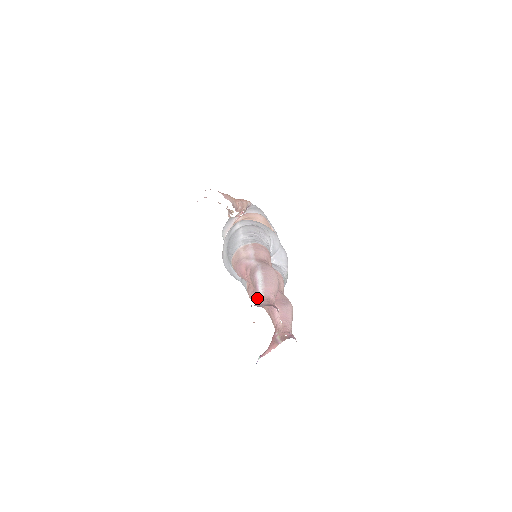
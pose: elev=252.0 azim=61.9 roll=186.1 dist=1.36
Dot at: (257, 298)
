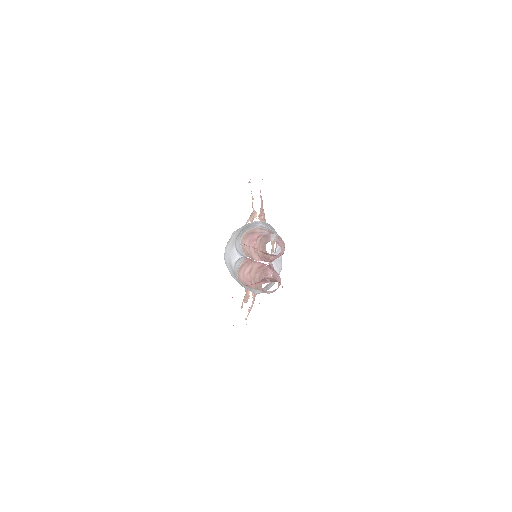
Dot at: (268, 241)
